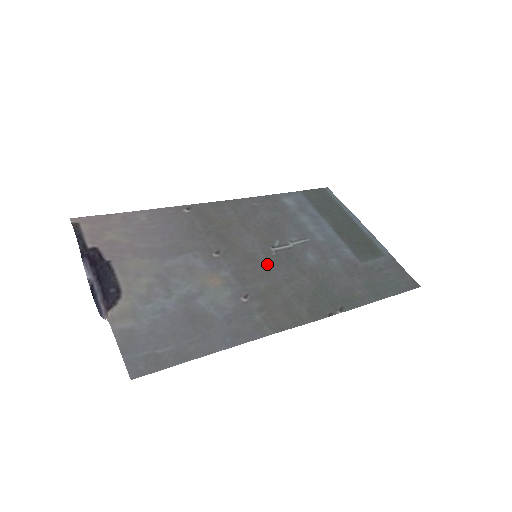
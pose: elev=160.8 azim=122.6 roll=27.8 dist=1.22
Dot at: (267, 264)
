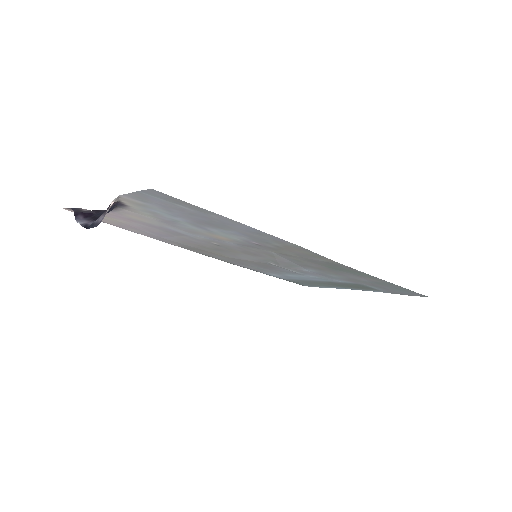
Dot at: (269, 258)
